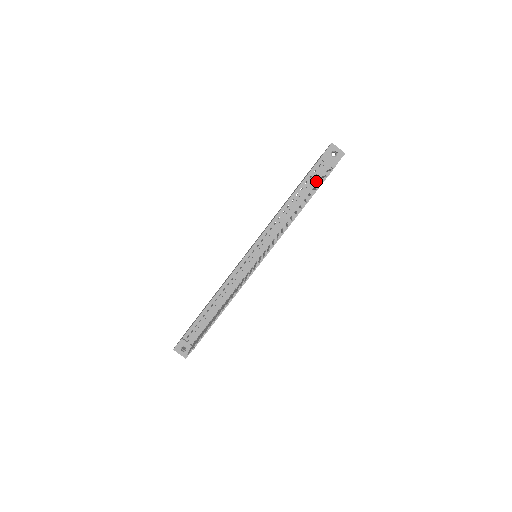
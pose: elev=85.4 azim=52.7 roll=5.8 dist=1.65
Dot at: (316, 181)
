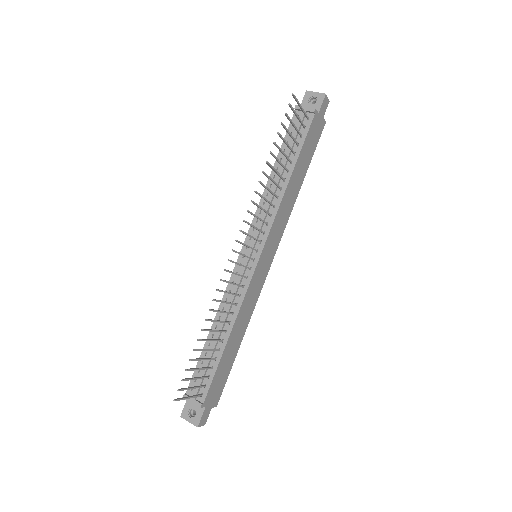
Dot at: (298, 135)
